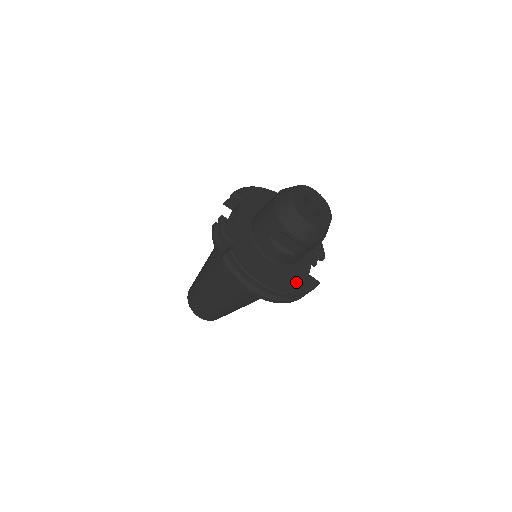
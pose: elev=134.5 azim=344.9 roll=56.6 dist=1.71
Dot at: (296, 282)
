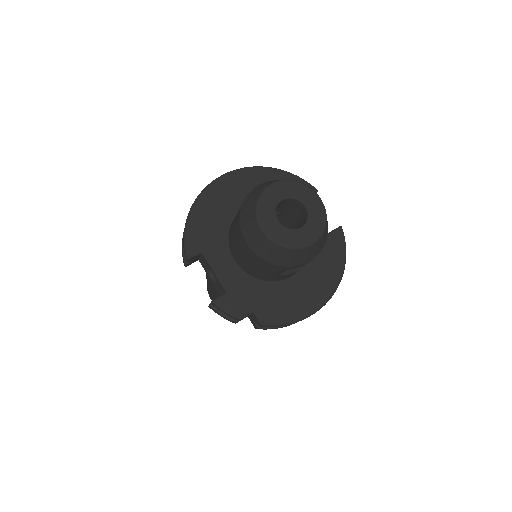
Dot at: (330, 262)
